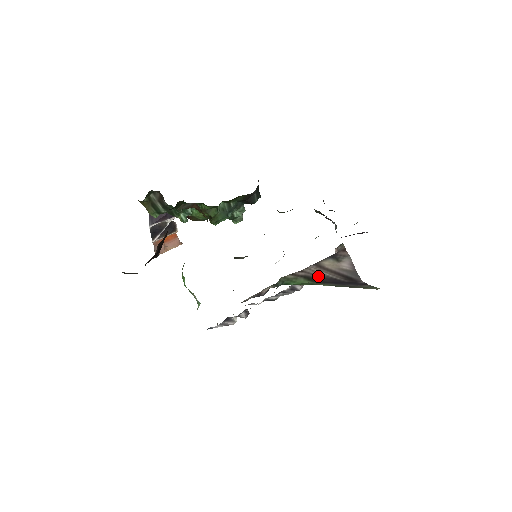
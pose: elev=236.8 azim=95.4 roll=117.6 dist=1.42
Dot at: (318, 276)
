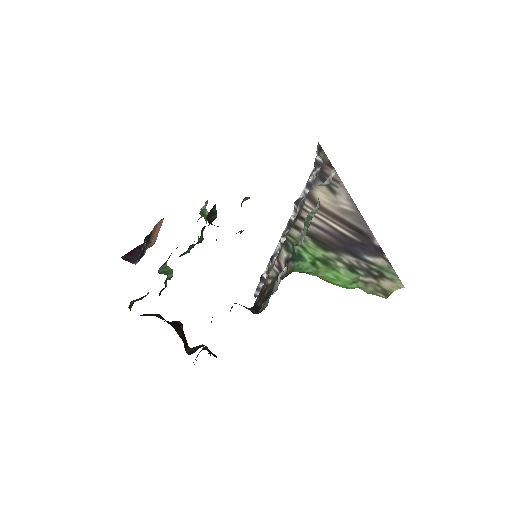
Dot at: (324, 232)
